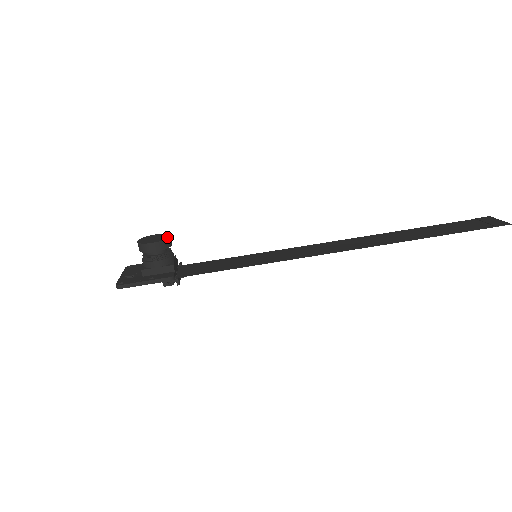
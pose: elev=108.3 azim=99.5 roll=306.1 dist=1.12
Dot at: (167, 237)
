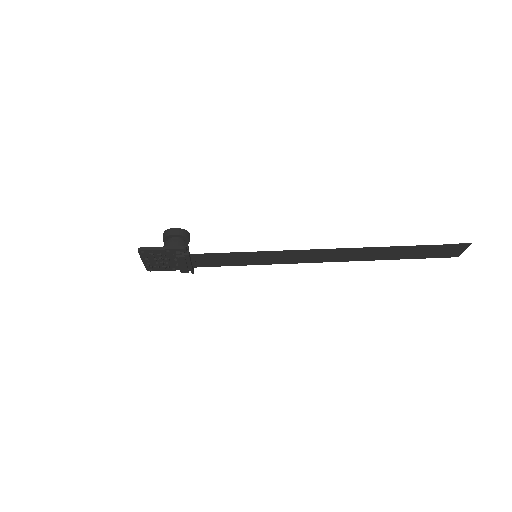
Dot at: (187, 232)
